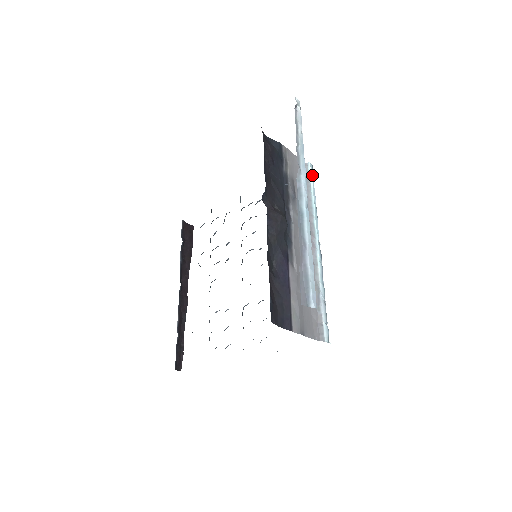
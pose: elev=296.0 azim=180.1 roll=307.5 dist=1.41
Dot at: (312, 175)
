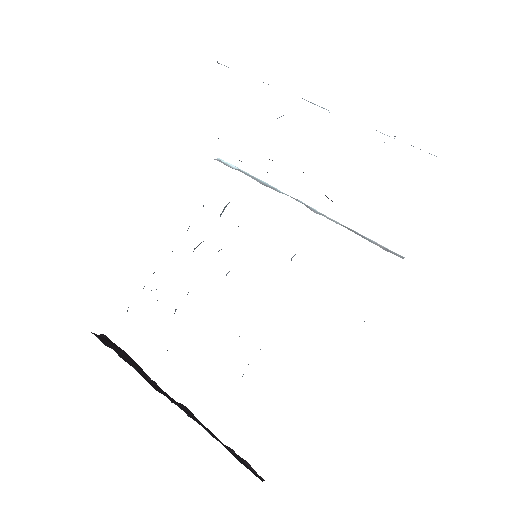
Dot at: (232, 165)
